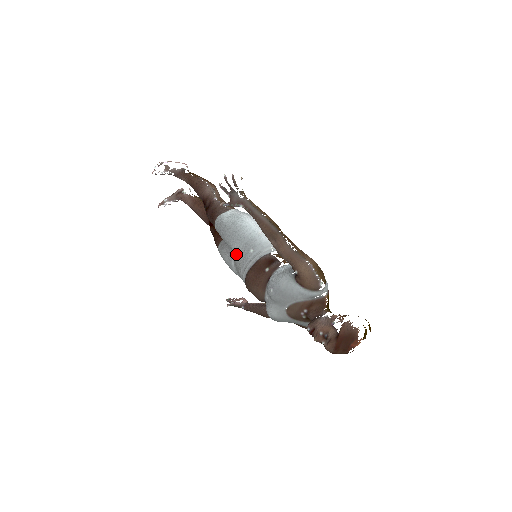
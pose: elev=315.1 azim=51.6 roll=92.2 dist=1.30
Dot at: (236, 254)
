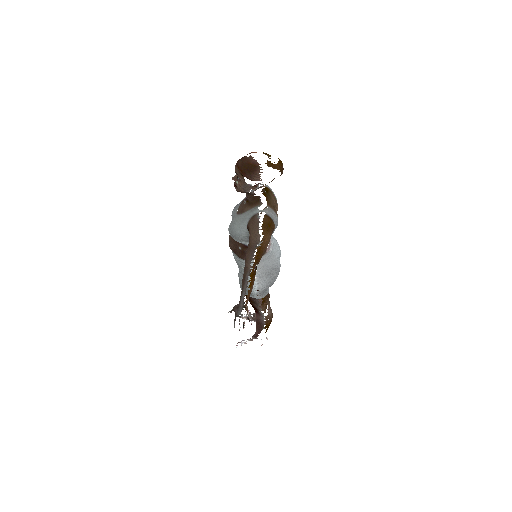
Dot at: occluded
